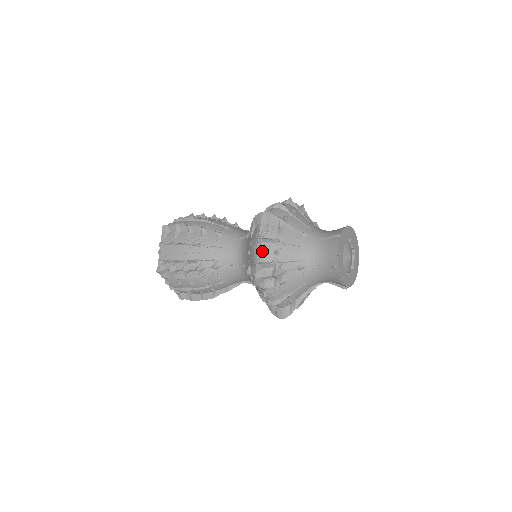
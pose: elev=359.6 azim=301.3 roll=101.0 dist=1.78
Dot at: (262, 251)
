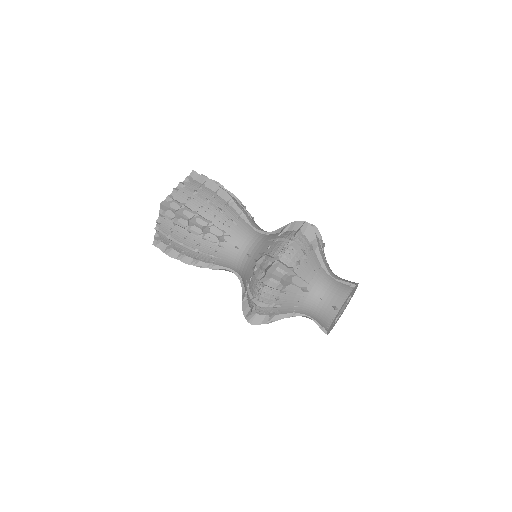
Dot at: occluded
